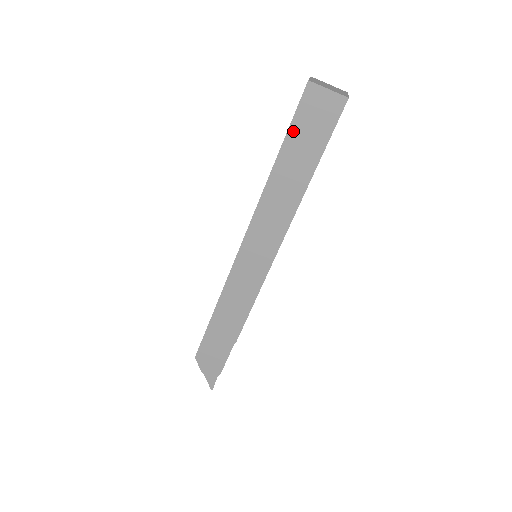
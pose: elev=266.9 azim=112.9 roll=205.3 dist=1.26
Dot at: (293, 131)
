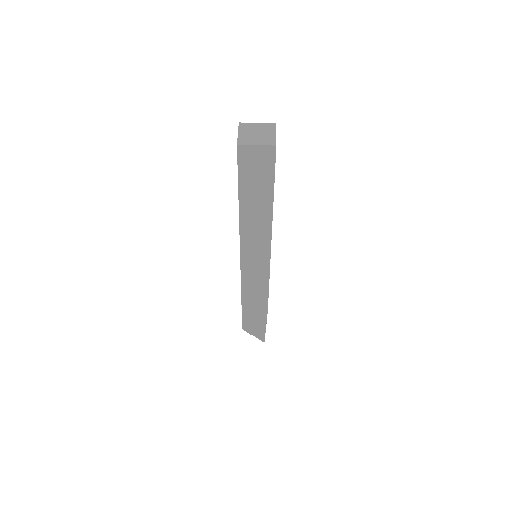
Dot at: (242, 181)
